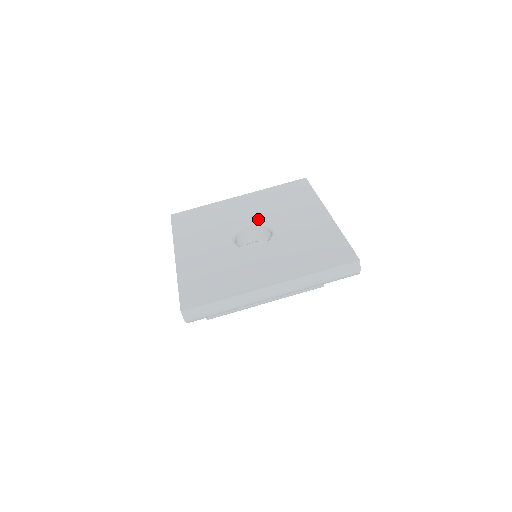
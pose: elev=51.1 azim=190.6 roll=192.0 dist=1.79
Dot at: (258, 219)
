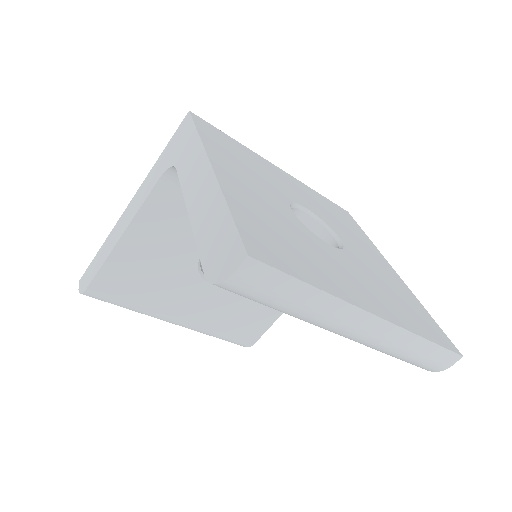
Dot at: (316, 212)
